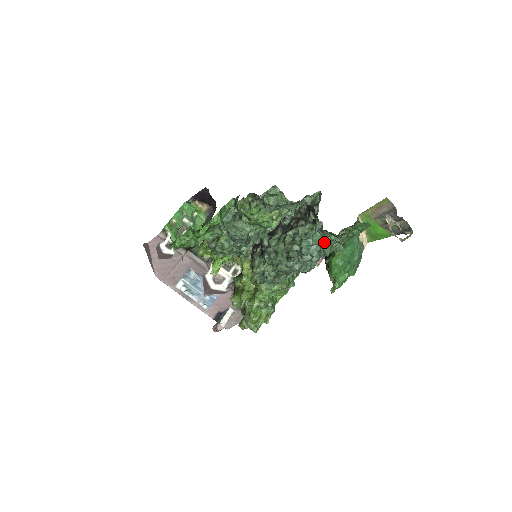
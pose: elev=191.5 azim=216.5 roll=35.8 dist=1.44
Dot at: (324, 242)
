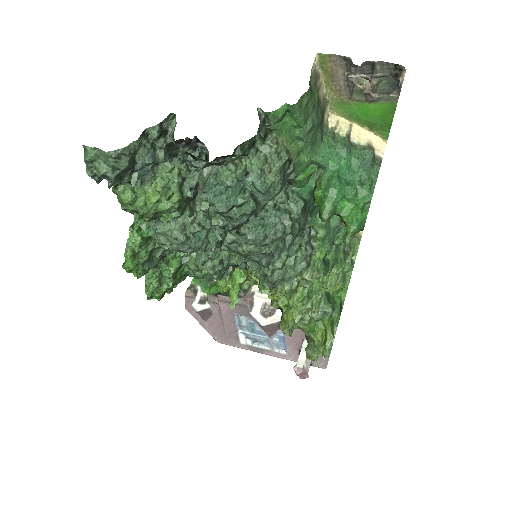
Dot at: (235, 176)
